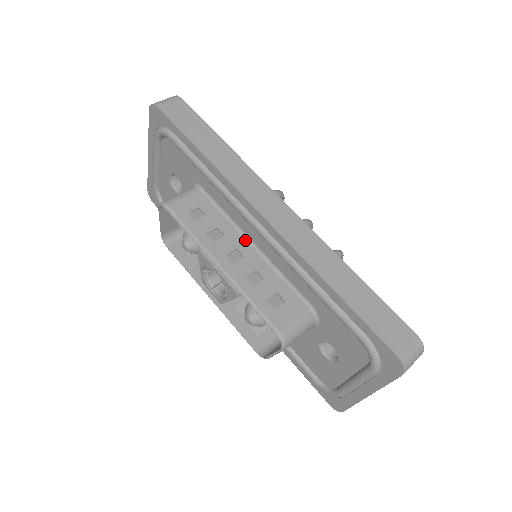
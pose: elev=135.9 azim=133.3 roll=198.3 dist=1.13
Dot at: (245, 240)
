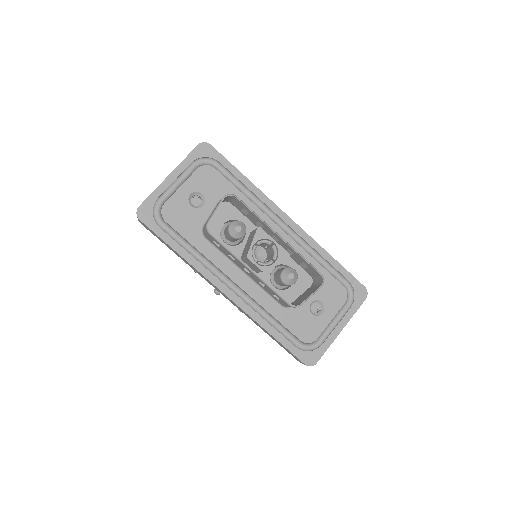
Dot at: occluded
